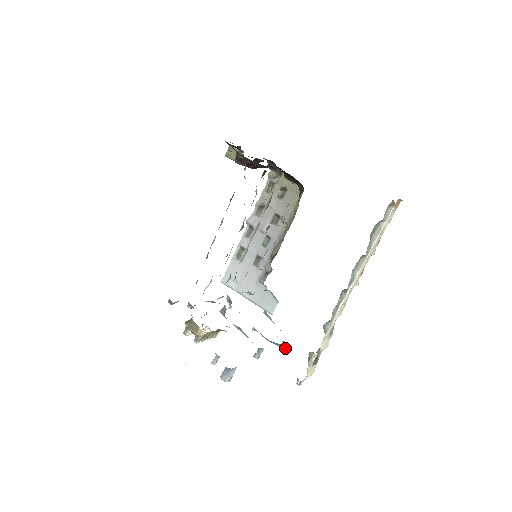
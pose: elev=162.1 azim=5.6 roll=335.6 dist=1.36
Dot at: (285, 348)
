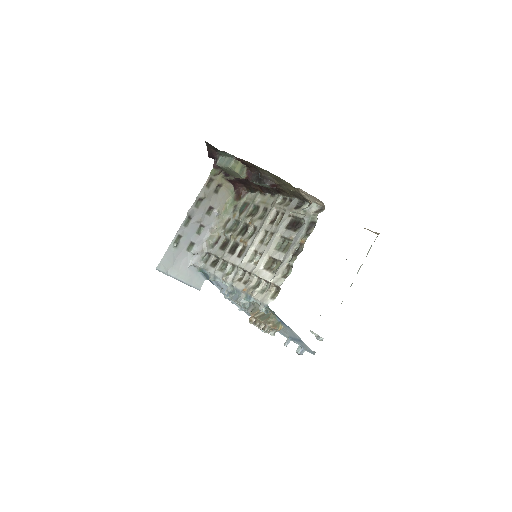
Dot at: occluded
